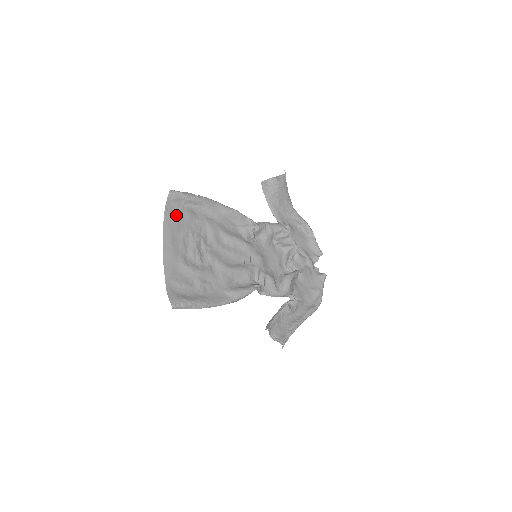
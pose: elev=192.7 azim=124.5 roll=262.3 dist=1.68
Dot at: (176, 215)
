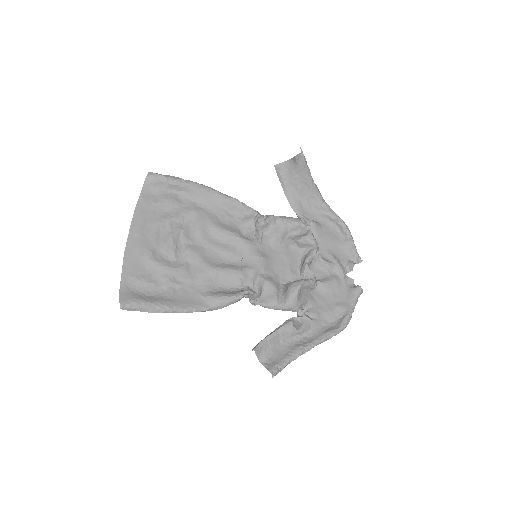
Dot at: (153, 201)
